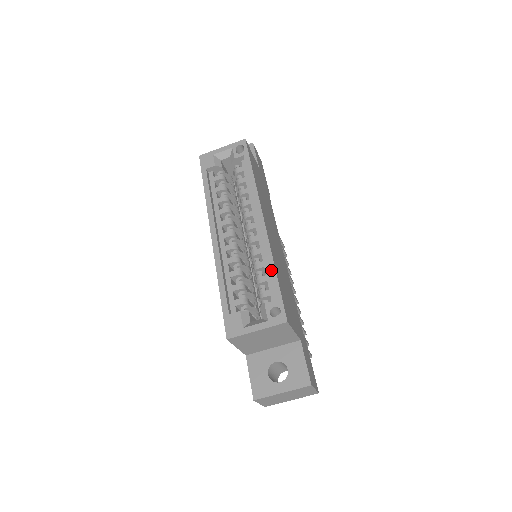
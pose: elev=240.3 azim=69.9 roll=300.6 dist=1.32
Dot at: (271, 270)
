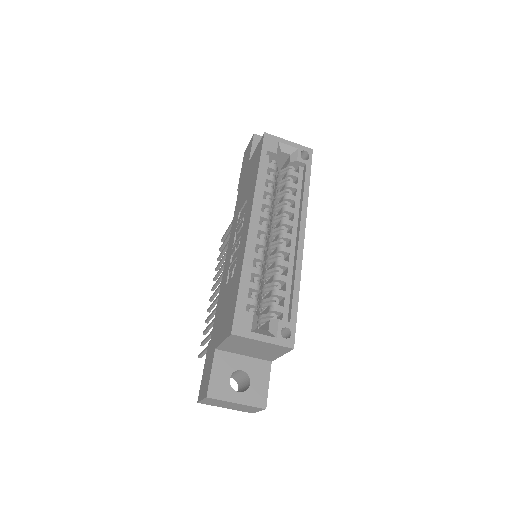
Dot at: (295, 291)
